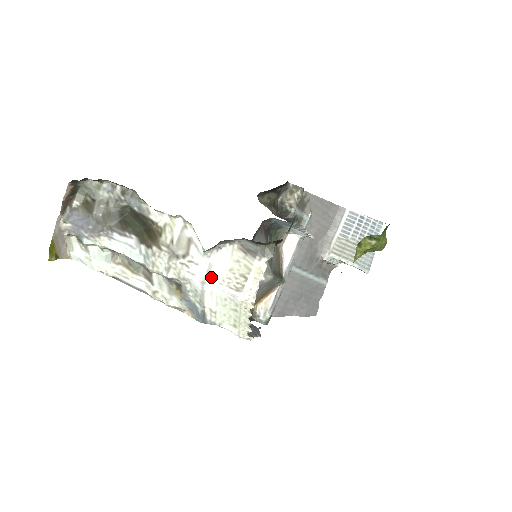
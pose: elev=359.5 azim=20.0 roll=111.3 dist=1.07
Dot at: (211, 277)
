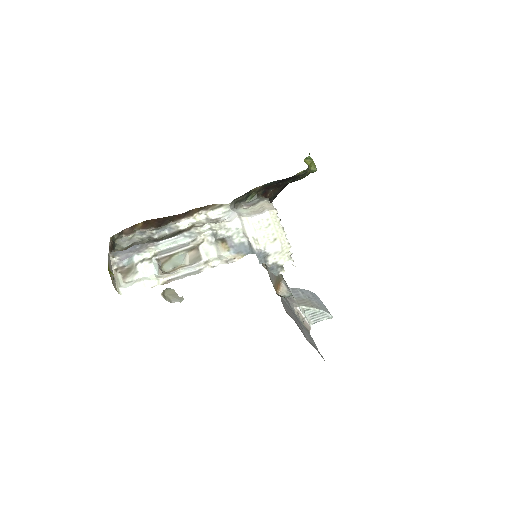
Dot at: (242, 215)
